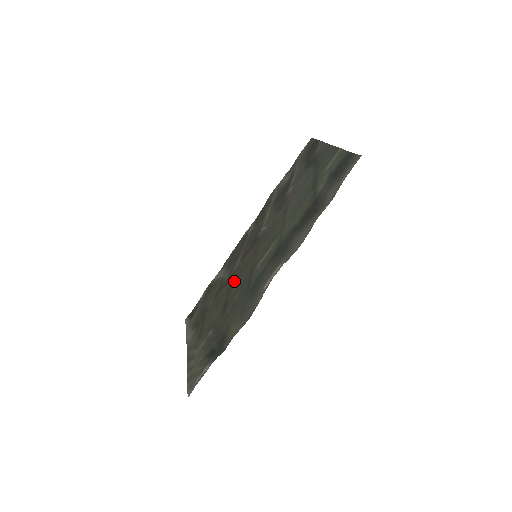
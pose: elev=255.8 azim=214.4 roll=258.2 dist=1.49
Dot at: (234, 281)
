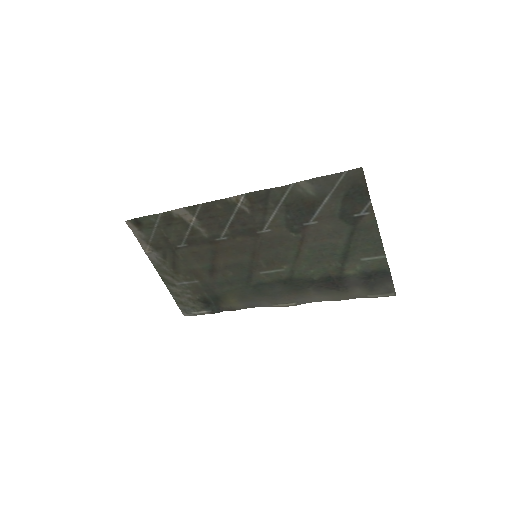
Dot at: (221, 252)
